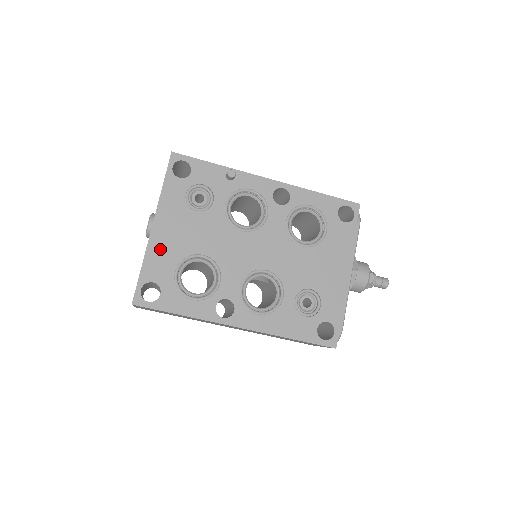
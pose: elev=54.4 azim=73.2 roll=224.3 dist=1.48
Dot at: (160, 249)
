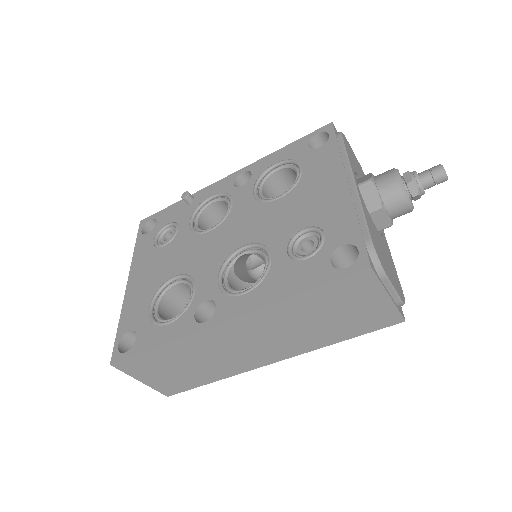
Dot at: (134, 298)
